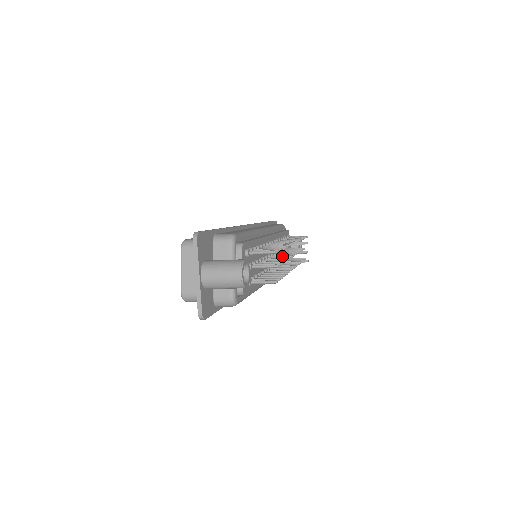
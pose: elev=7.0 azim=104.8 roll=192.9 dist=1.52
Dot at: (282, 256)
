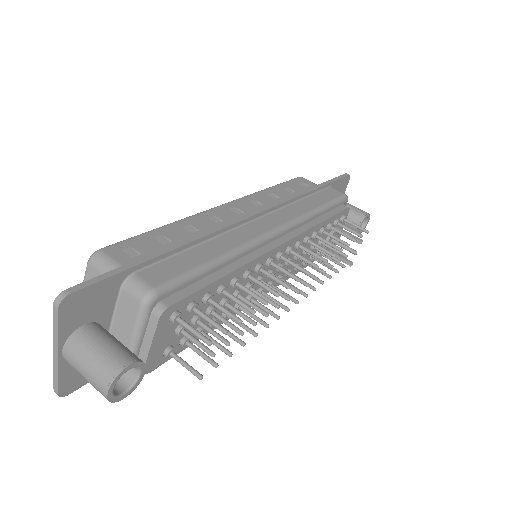
Dot at: occluded
